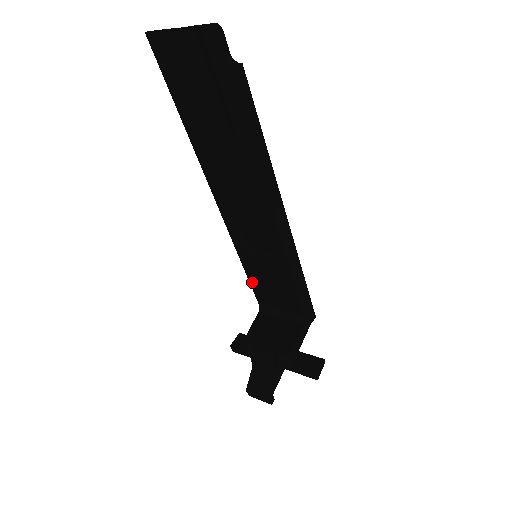
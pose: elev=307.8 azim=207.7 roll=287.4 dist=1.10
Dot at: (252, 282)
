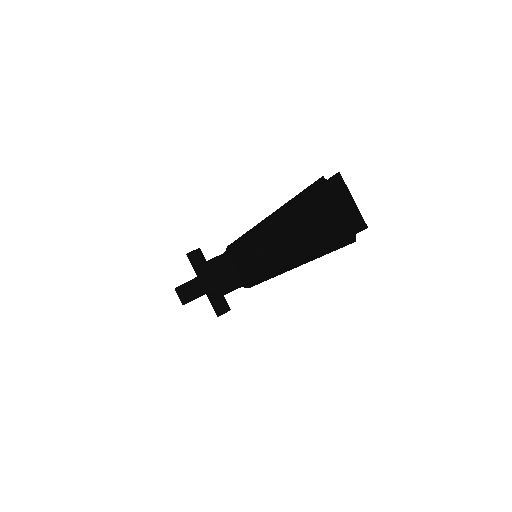
Dot at: (237, 247)
